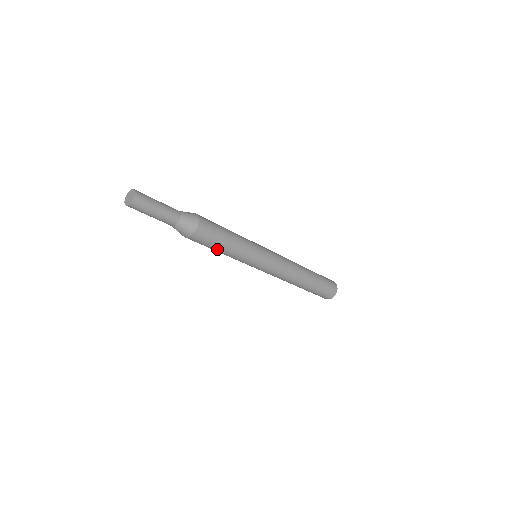
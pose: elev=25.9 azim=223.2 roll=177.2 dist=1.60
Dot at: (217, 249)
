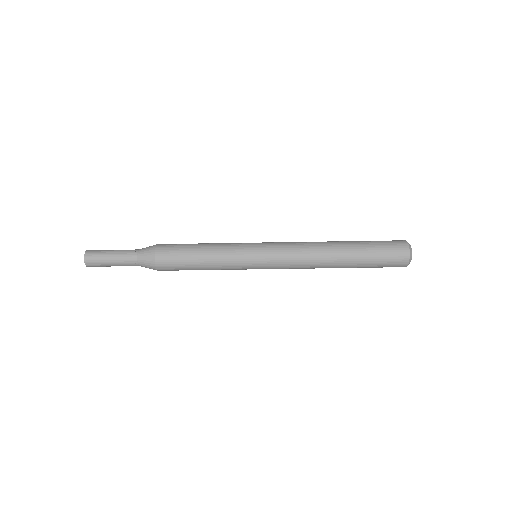
Dot at: occluded
